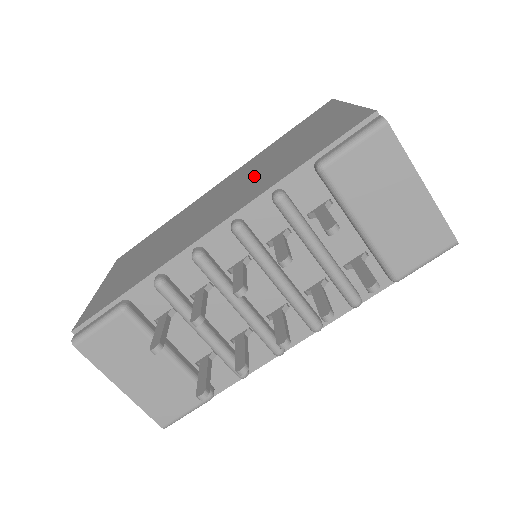
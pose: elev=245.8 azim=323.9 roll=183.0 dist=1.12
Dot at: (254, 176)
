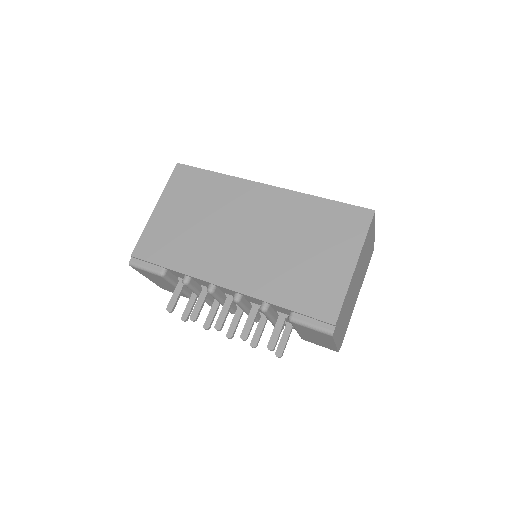
Dot at: (275, 249)
